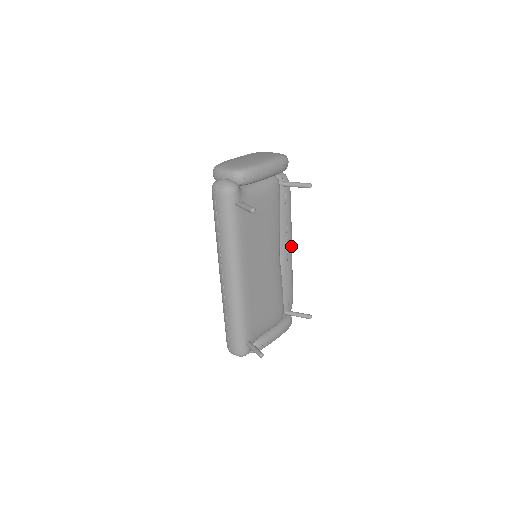
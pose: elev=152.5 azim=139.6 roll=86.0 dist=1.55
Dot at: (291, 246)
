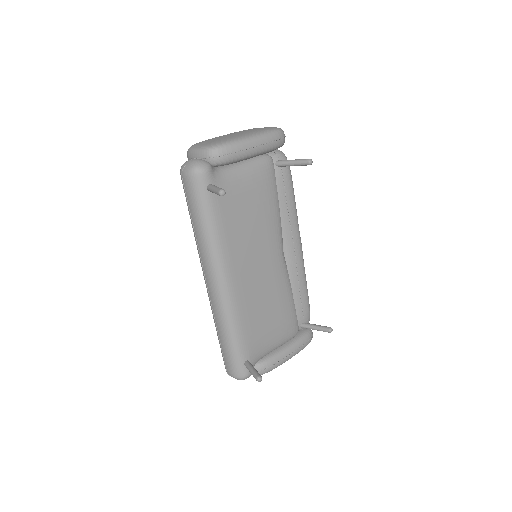
Dot at: (299, 242)
